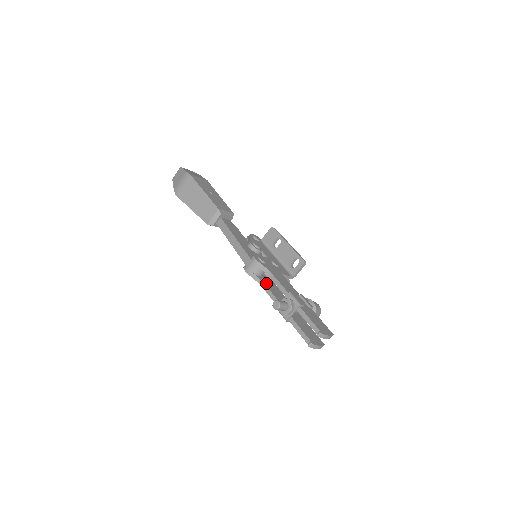
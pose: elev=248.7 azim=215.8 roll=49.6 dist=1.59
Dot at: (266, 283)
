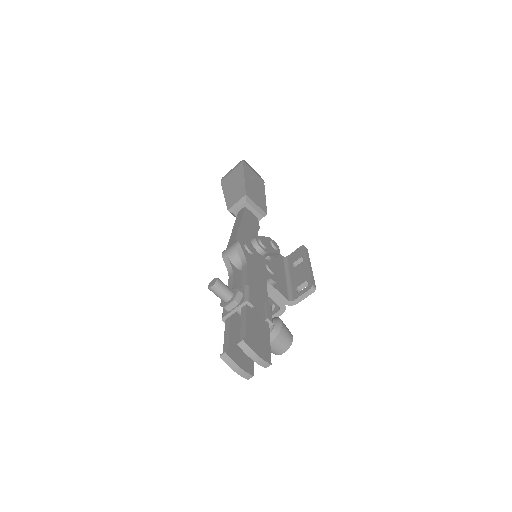
Dot at: (237, 276)
